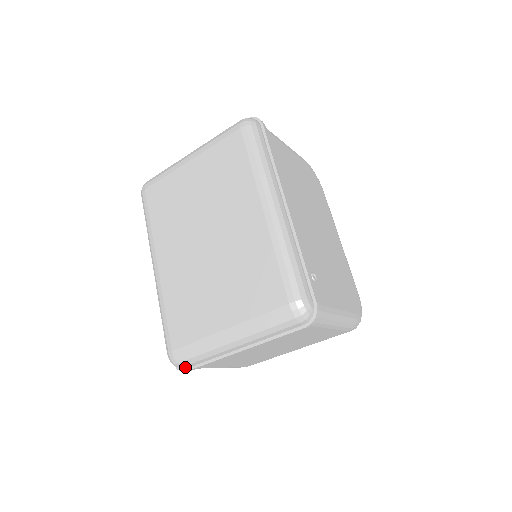
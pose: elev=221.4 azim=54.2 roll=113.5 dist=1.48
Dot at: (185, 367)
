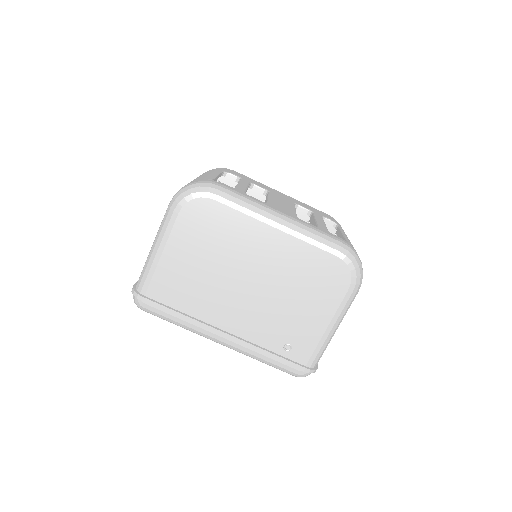
Dot at: occluded
